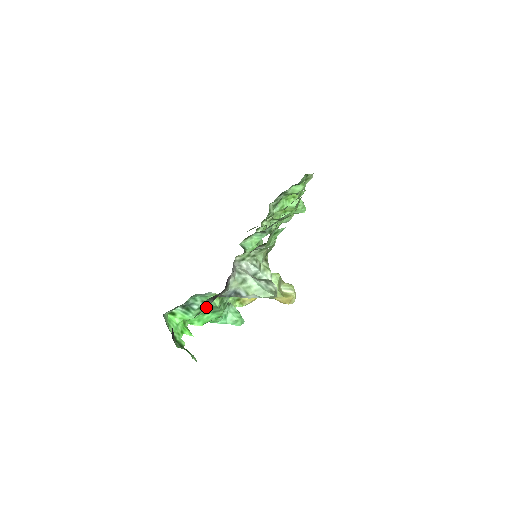
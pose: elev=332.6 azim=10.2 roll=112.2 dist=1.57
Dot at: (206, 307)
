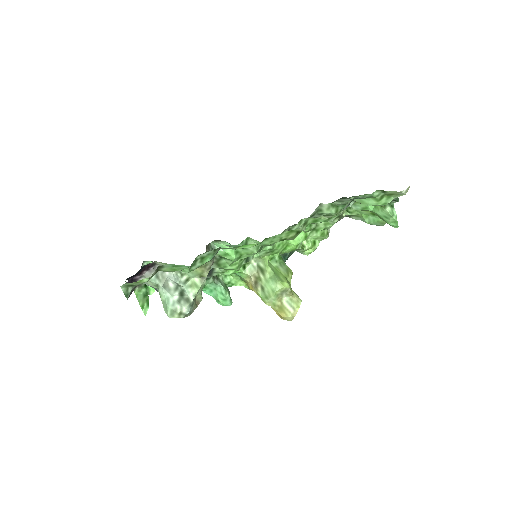
Dot at: occluded
